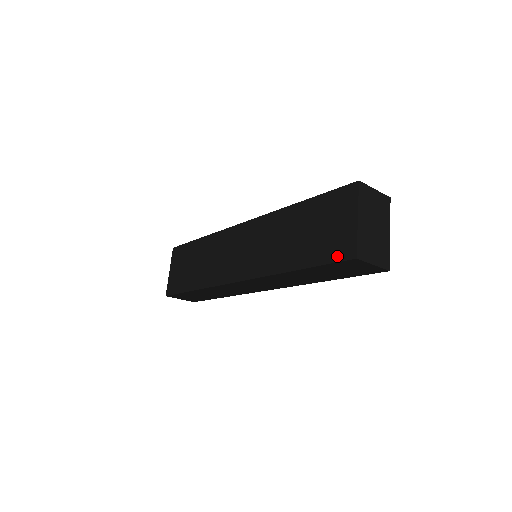
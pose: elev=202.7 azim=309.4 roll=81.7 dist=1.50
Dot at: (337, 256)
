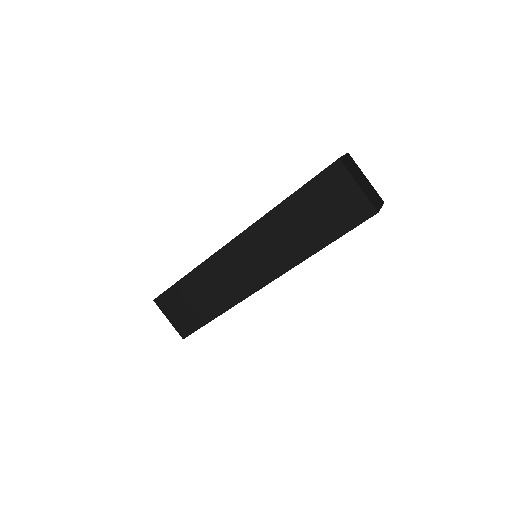
Dot at: (359, 219)
